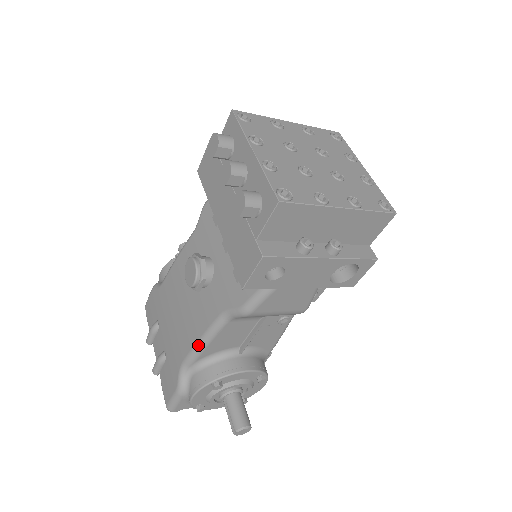
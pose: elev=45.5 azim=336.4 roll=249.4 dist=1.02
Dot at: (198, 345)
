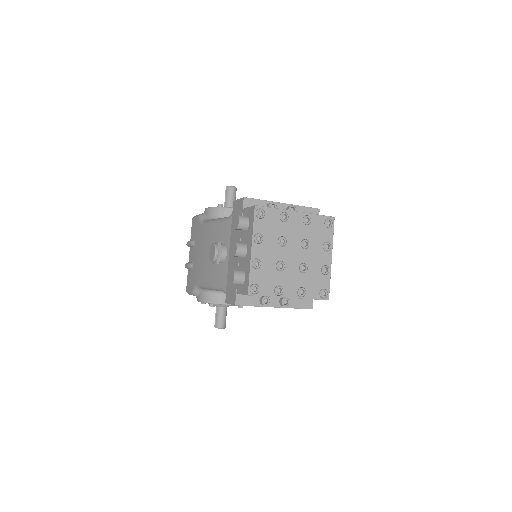
Dot at: (206, 287)
